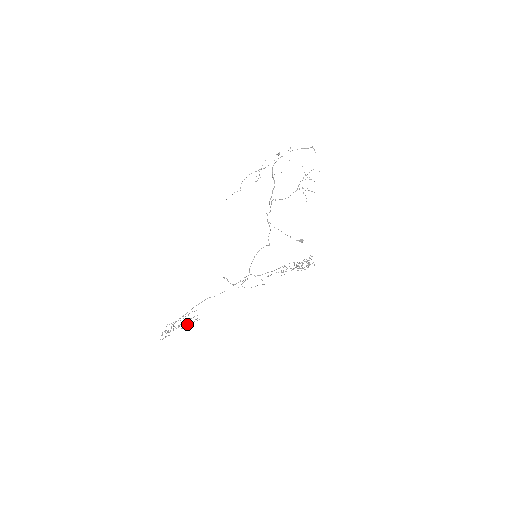
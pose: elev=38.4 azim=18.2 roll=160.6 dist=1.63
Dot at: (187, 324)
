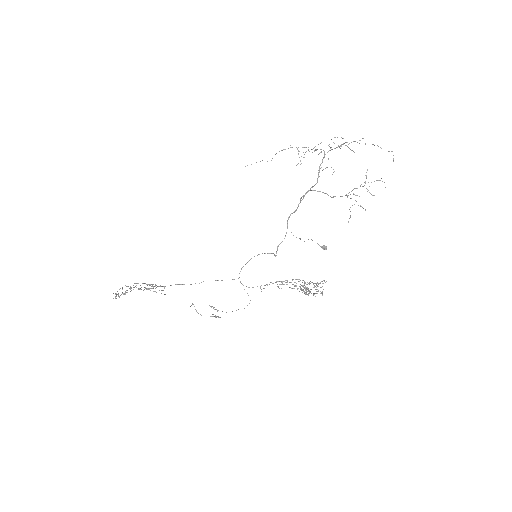
Dot at: occluded
